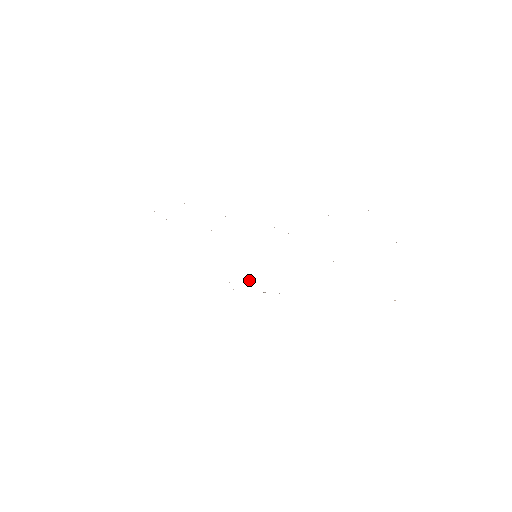
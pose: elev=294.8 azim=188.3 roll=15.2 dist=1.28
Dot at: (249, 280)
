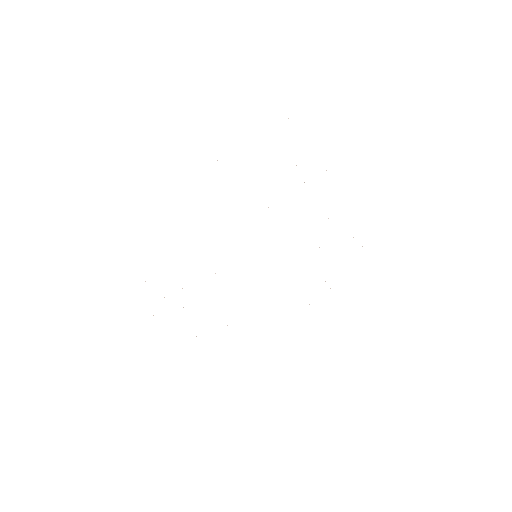
Dot at: occluded
